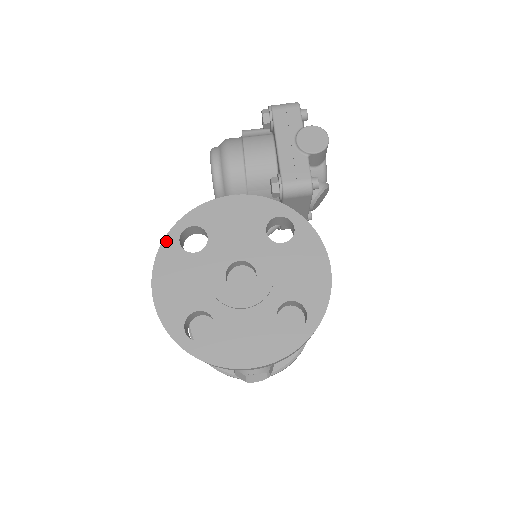
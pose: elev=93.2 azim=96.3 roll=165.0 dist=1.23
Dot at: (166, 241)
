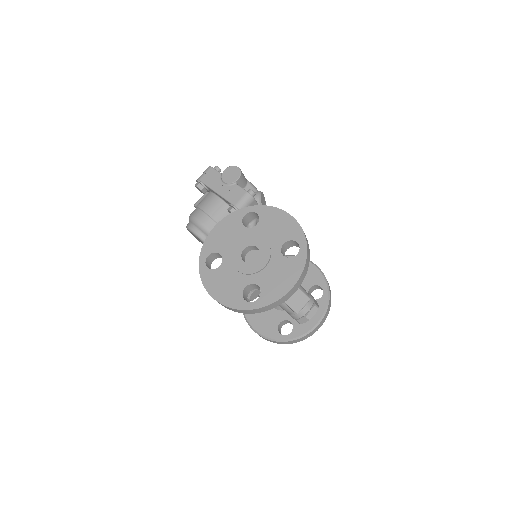
Dot at: (201, 274)
